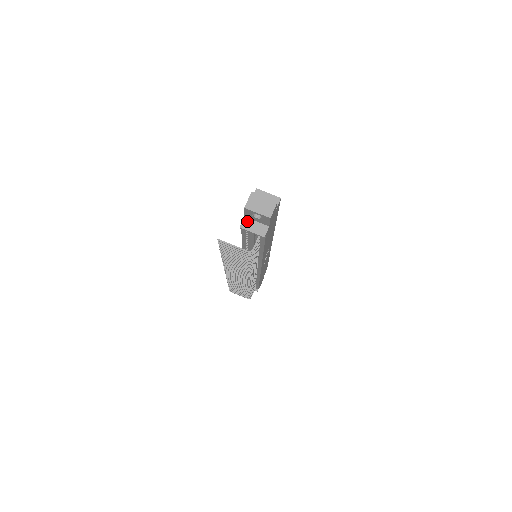
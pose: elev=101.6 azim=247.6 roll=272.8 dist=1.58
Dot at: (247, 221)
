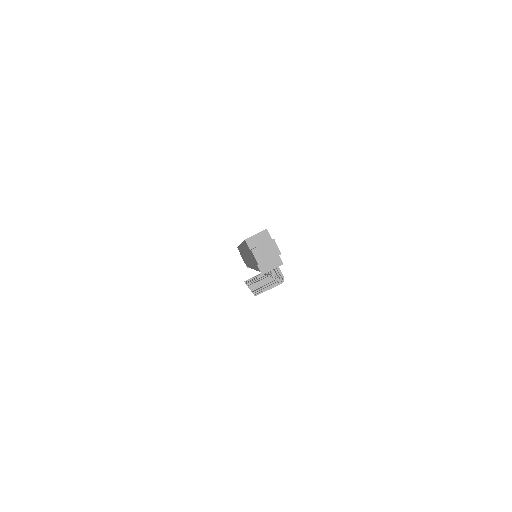
Dot at: (262, 266)
